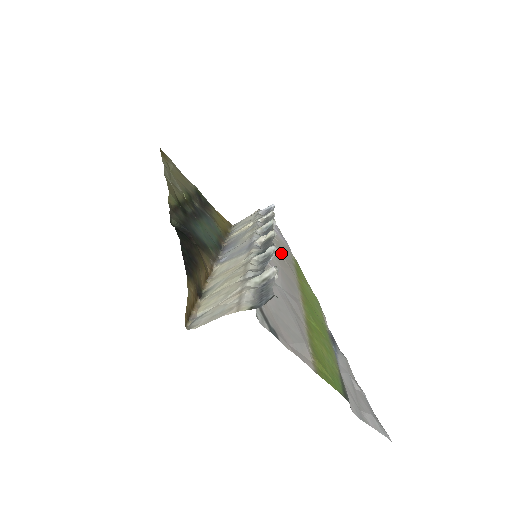
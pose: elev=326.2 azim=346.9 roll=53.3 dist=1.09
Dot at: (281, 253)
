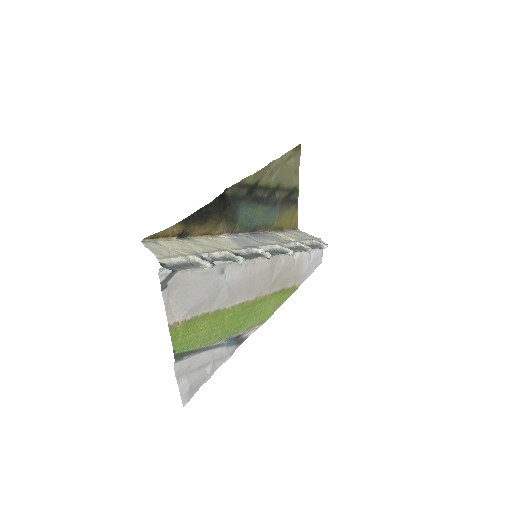
Dot at: (280, 272)
